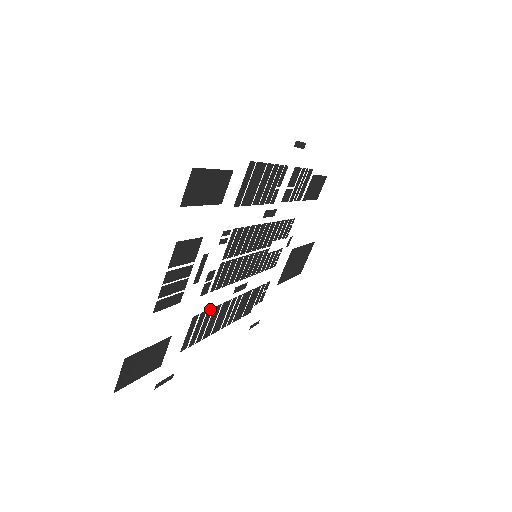
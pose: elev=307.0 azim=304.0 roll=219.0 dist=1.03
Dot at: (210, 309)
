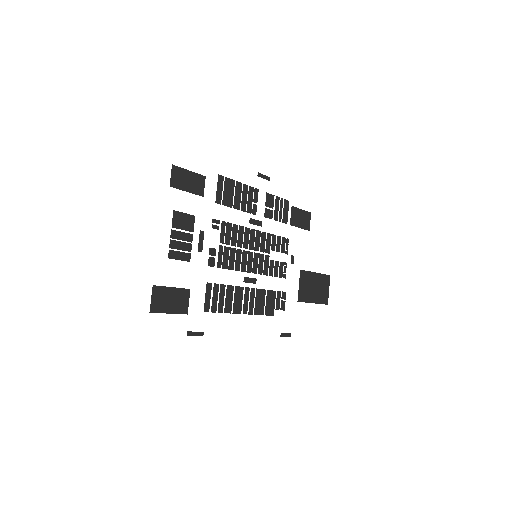
Dot at: (223, 285)
